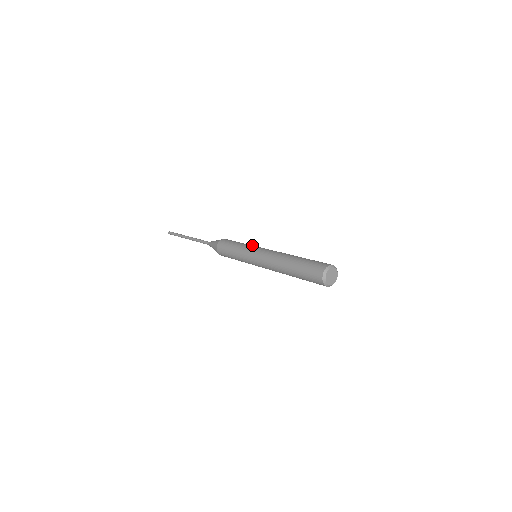
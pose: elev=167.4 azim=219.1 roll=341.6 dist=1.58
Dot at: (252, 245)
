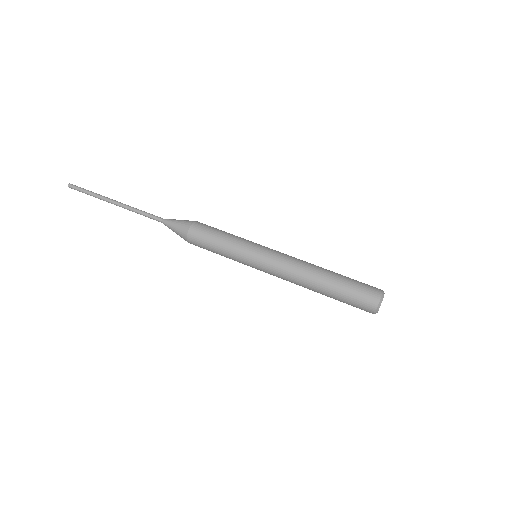
Dot at: (246, 243)
